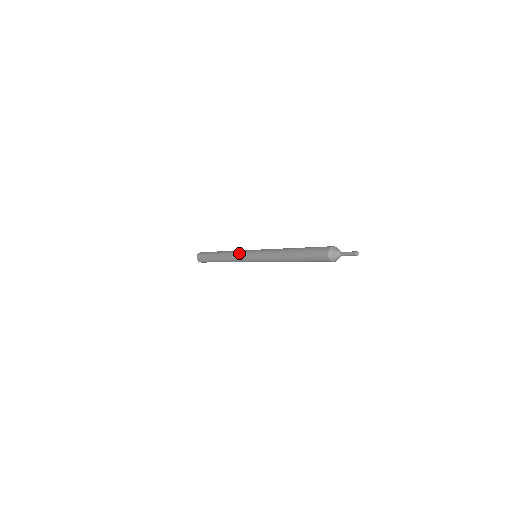
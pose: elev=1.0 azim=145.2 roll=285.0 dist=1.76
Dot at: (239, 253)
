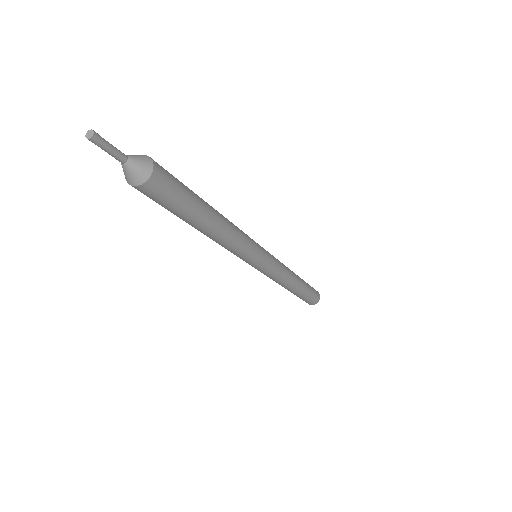
Dot at: occluded
